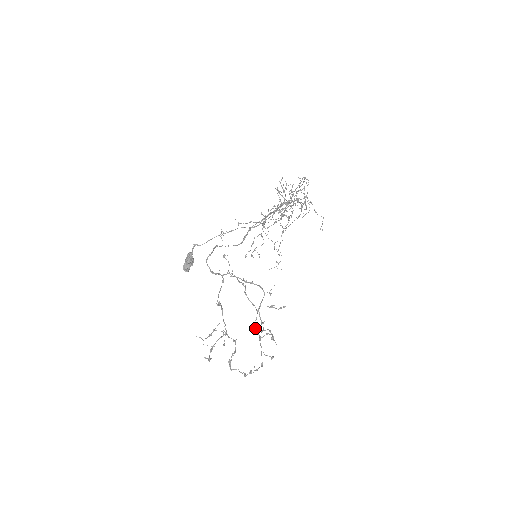
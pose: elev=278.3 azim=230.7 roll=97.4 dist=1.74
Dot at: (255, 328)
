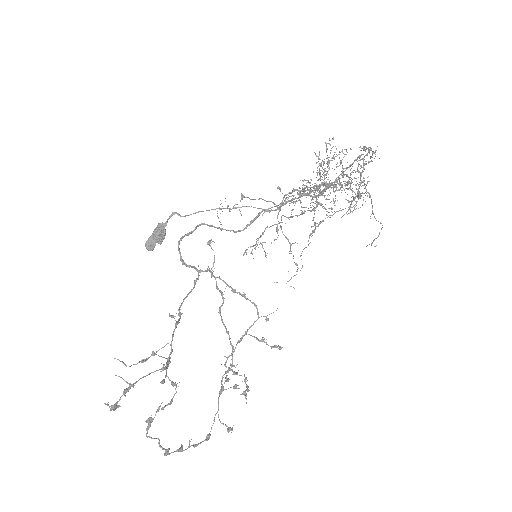
Dot at: (226, 366)
